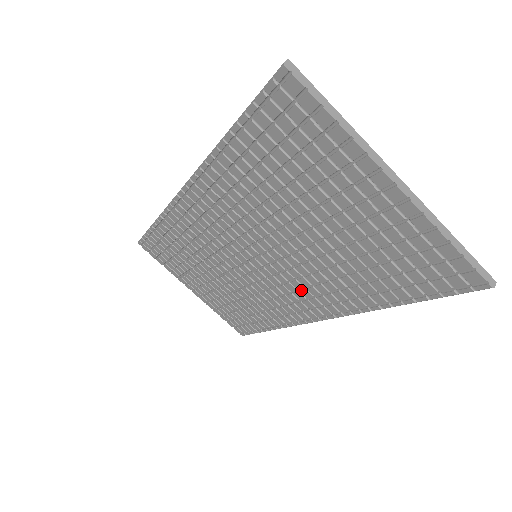
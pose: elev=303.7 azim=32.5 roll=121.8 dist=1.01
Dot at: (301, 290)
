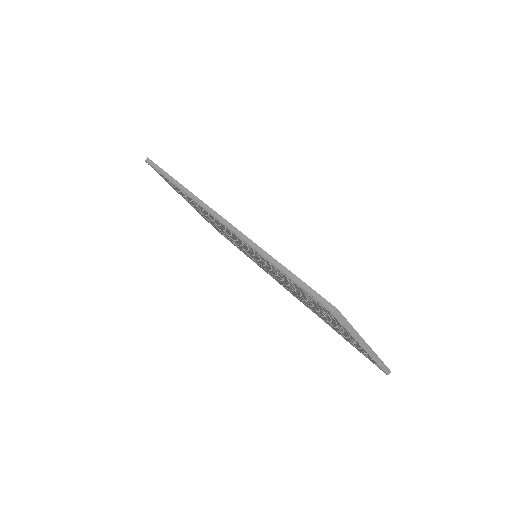
Dot at: (280, 282)
